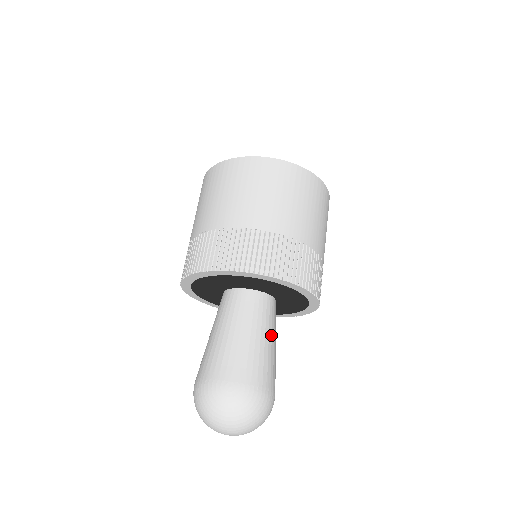
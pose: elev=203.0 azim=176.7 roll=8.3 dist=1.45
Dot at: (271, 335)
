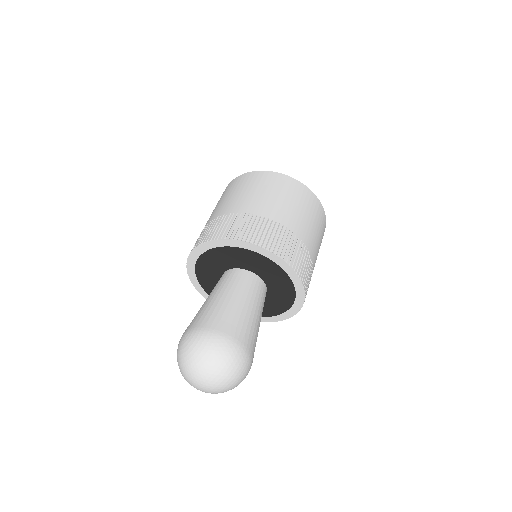
Dot at: (237, 295)
